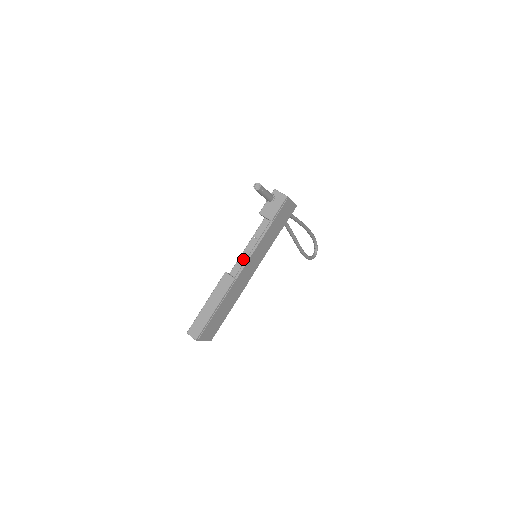
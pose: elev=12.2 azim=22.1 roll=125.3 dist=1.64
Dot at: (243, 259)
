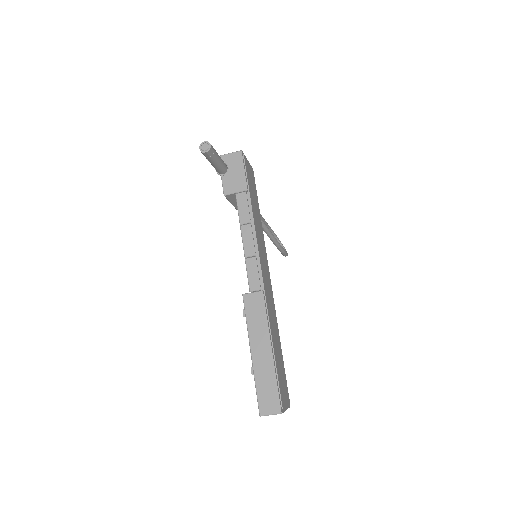
Dot at: (252, 260)
